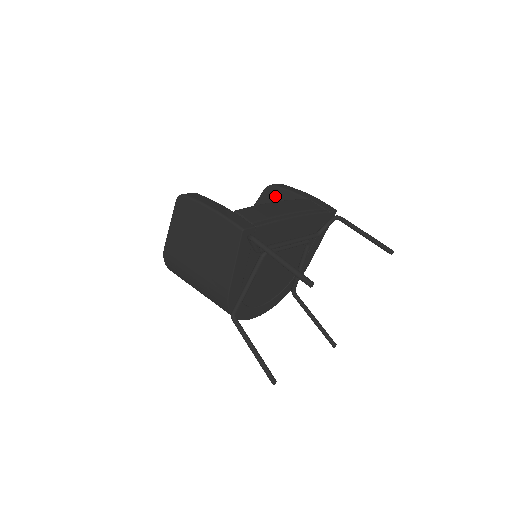
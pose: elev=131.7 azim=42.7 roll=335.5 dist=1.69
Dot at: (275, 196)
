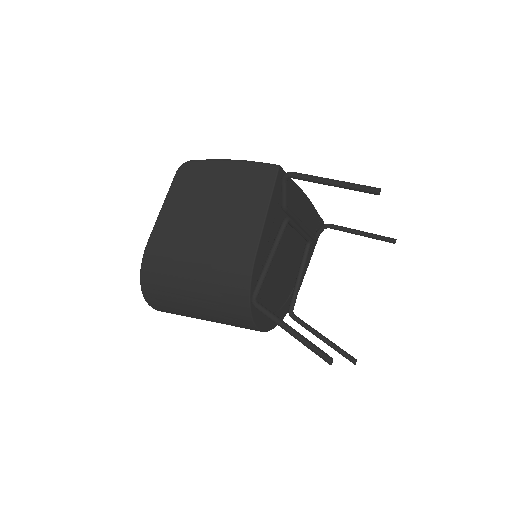
Dot at: occluded
